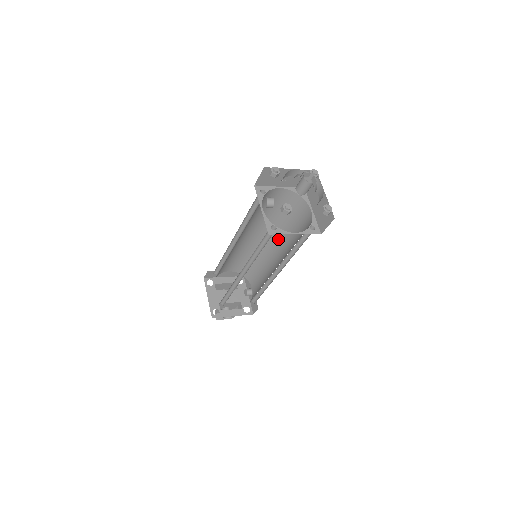
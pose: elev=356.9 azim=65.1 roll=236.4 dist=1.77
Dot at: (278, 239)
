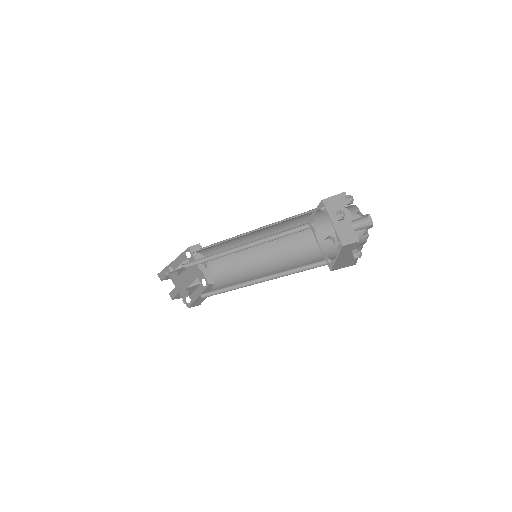
Dot at: (271, 234)
